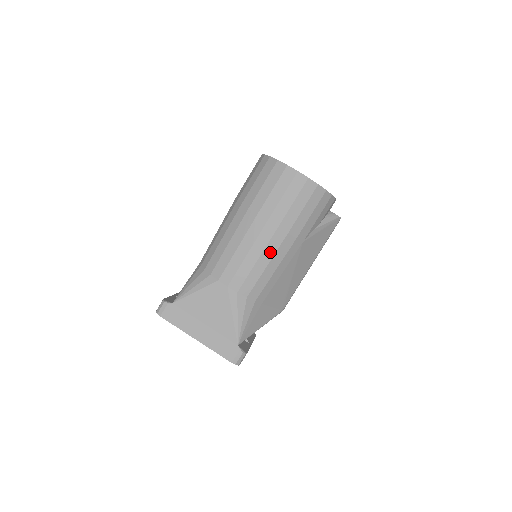
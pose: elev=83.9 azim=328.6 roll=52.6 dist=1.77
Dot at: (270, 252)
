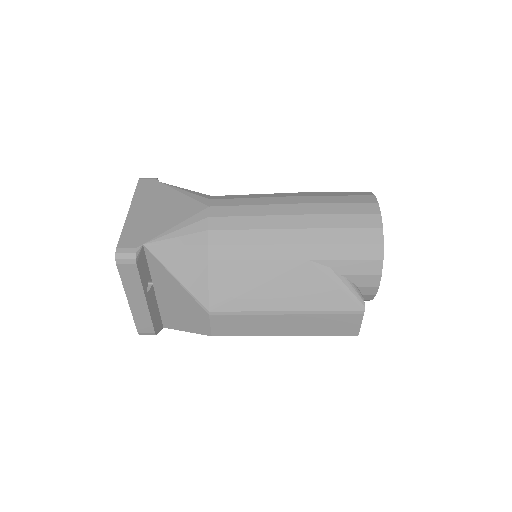
Dot at: (276, 223)
